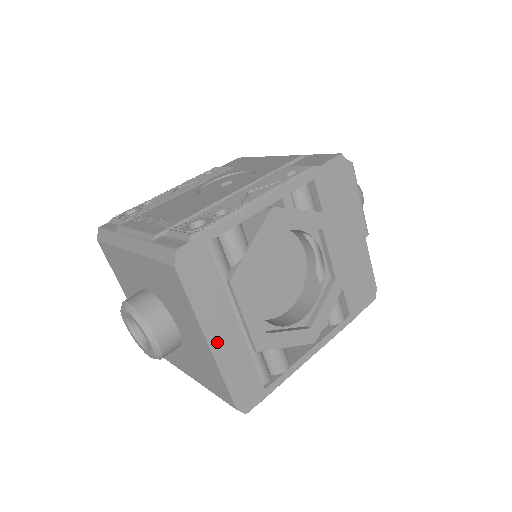
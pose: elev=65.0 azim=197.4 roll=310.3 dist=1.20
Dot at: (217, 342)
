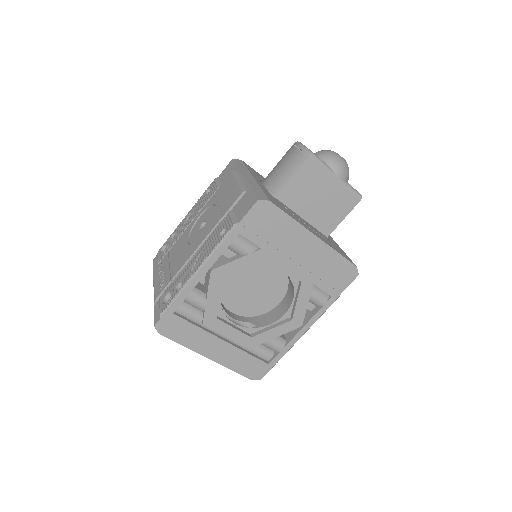
Dot at: (214, 355)
